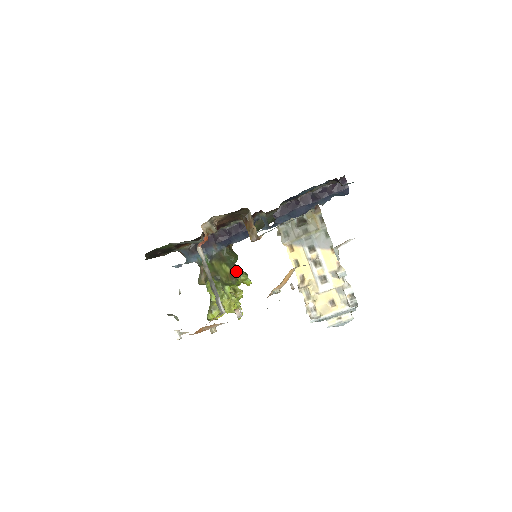
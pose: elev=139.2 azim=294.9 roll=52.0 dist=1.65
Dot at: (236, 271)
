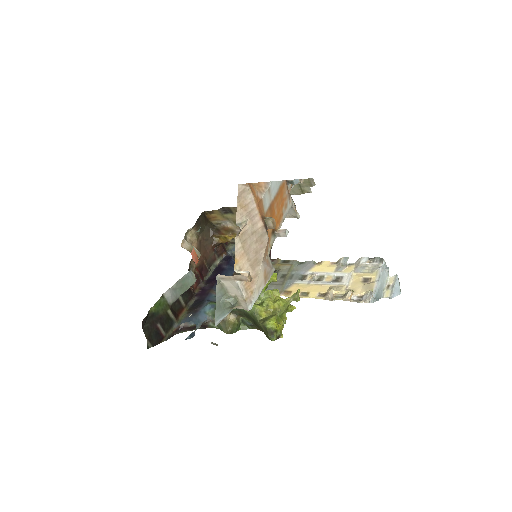
Dot at: occluded
